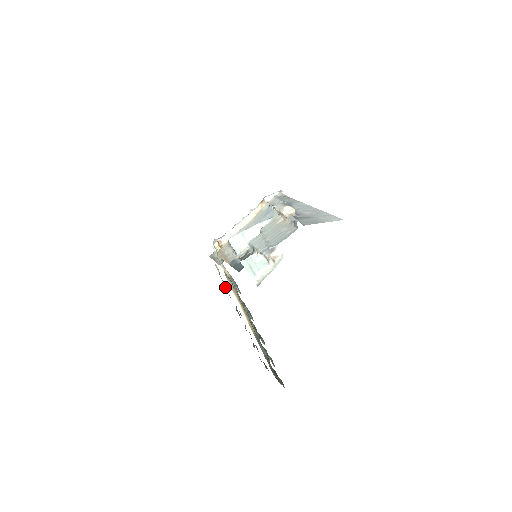
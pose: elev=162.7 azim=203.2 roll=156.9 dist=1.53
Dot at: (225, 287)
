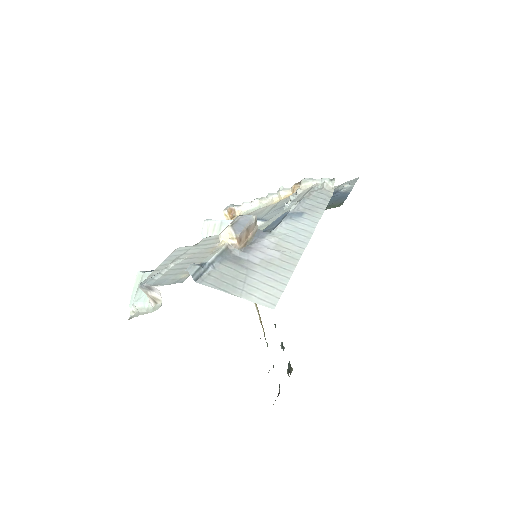
Dot at: occluded
